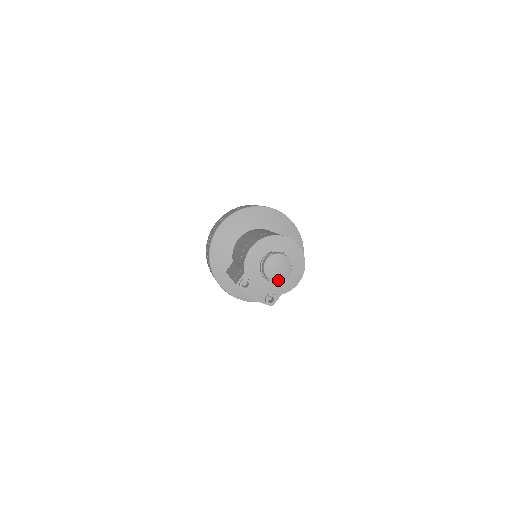
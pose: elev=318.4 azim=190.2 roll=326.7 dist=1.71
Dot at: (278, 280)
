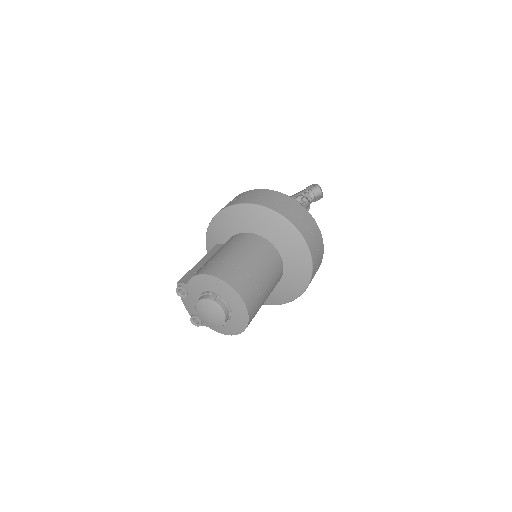
Dot at: (204, 321)
